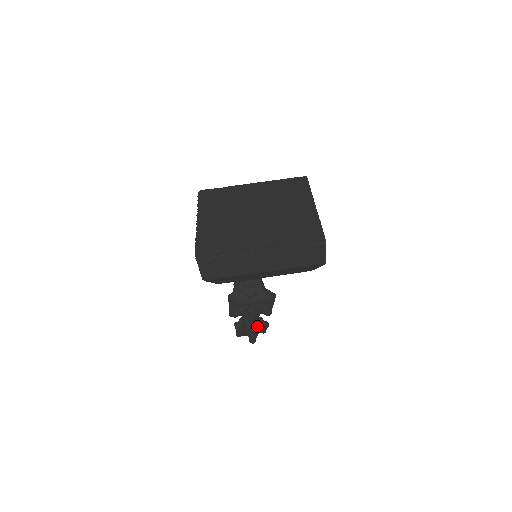
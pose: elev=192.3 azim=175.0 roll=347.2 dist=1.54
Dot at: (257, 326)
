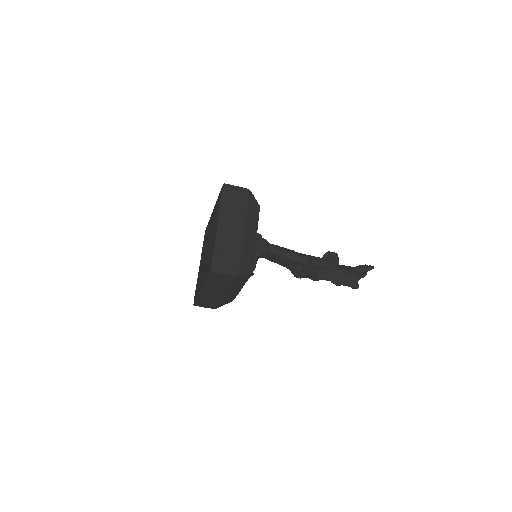
Dot at: (337, 281)
